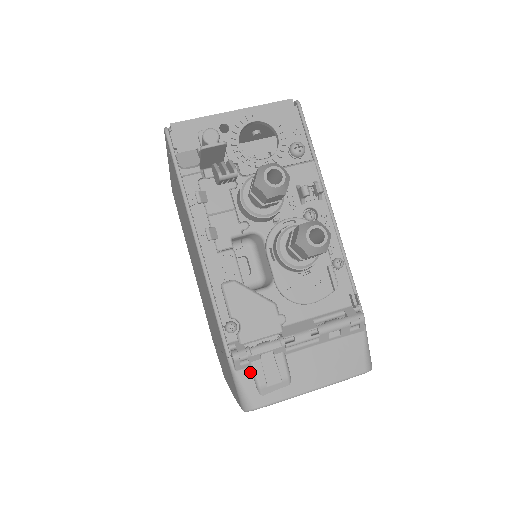
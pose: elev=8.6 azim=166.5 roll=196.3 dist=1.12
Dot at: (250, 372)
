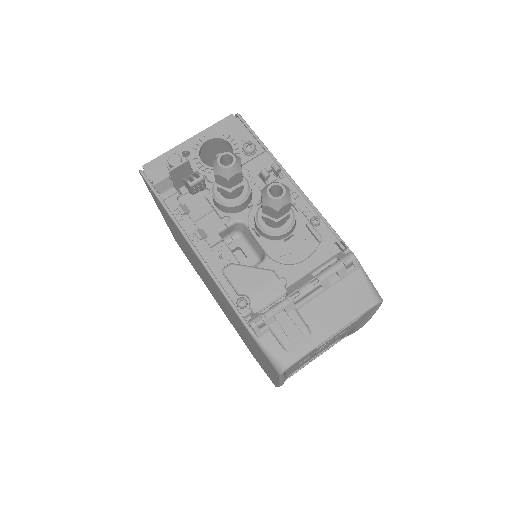
Dot at: (272, 336)
